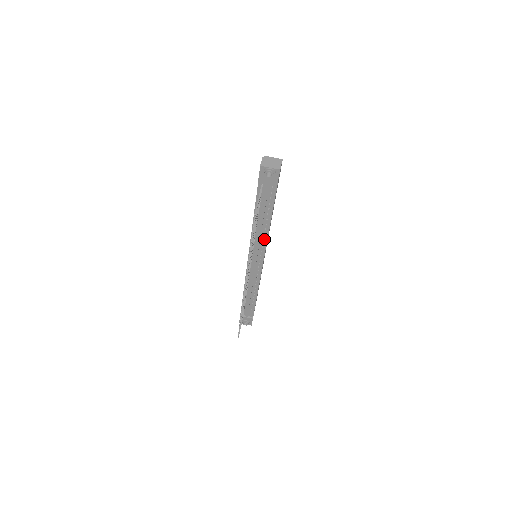
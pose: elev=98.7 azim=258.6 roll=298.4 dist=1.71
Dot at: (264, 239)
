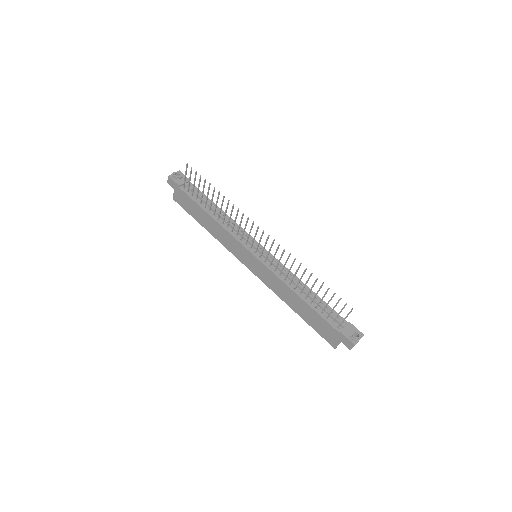
Dot at: occluded
